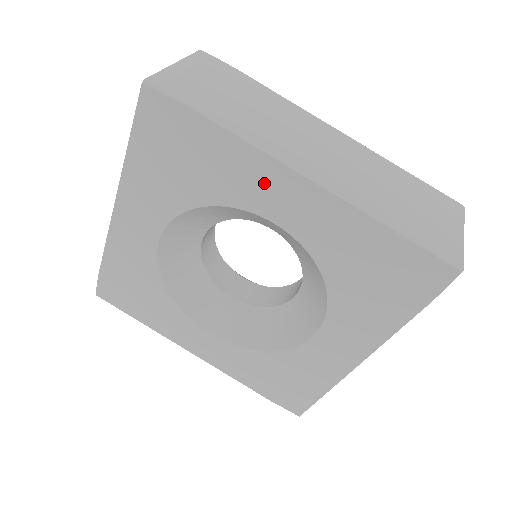
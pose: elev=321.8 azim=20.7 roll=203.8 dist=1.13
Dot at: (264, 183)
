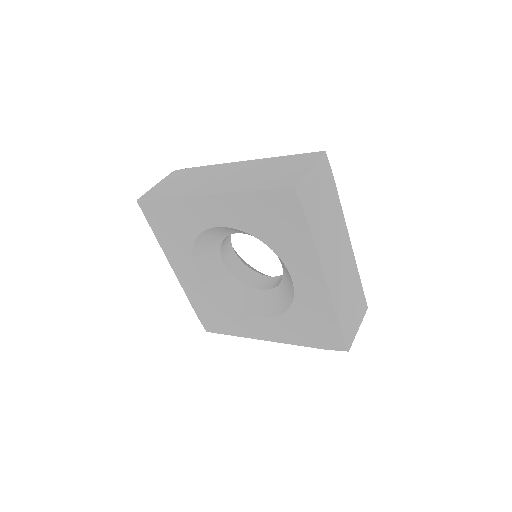
Dot at: (305, 265)
